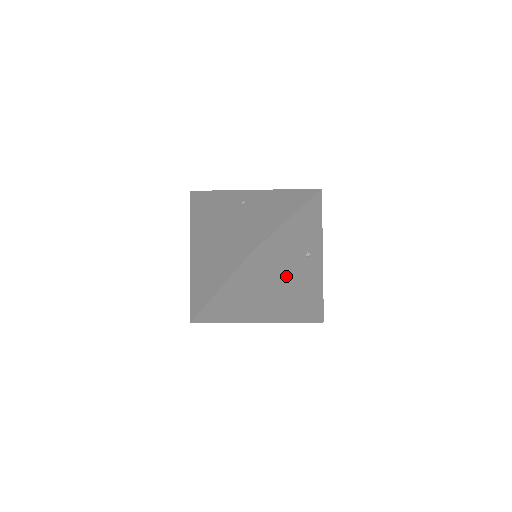
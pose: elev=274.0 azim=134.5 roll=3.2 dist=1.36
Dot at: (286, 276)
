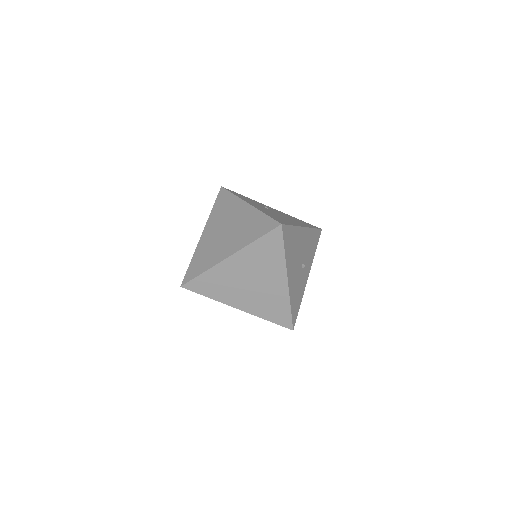
Dot at: (289, 266)
